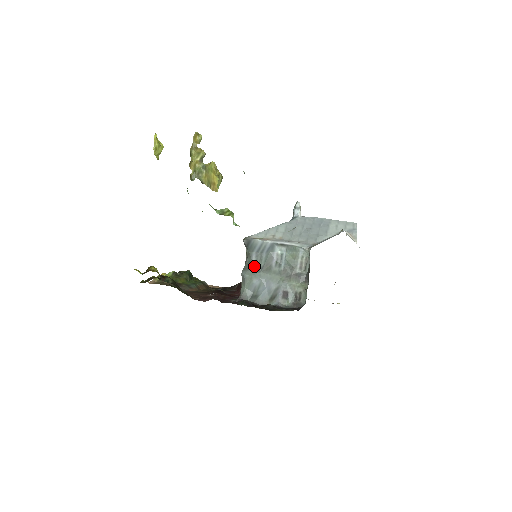
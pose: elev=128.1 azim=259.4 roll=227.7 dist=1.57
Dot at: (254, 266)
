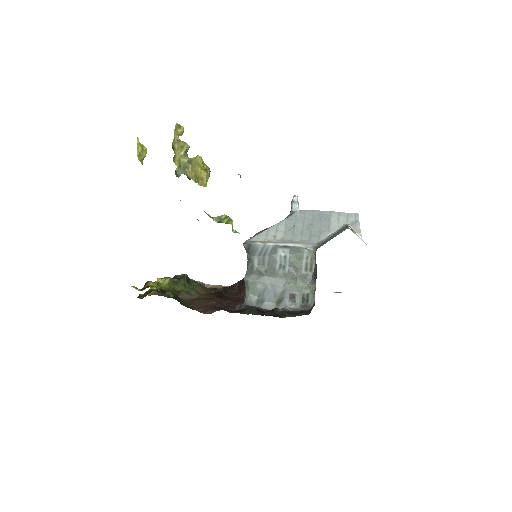
Dot at: (257, 270)
